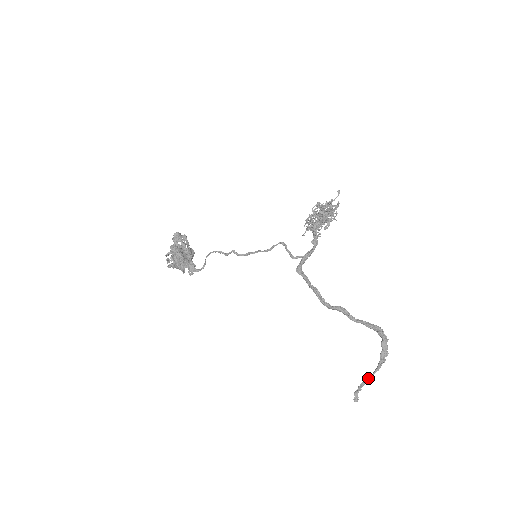
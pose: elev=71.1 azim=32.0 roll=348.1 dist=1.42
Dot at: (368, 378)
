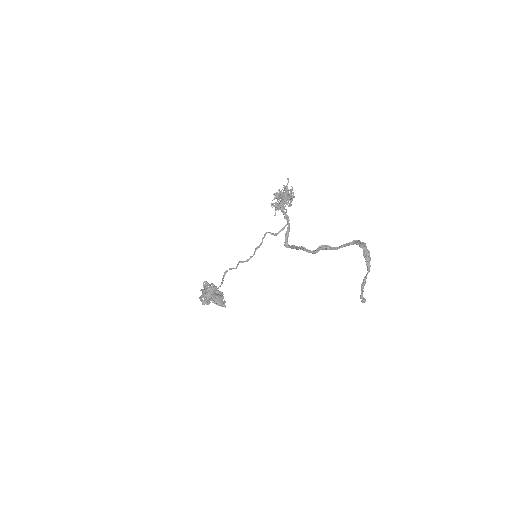
Dot at: (365, 279)
